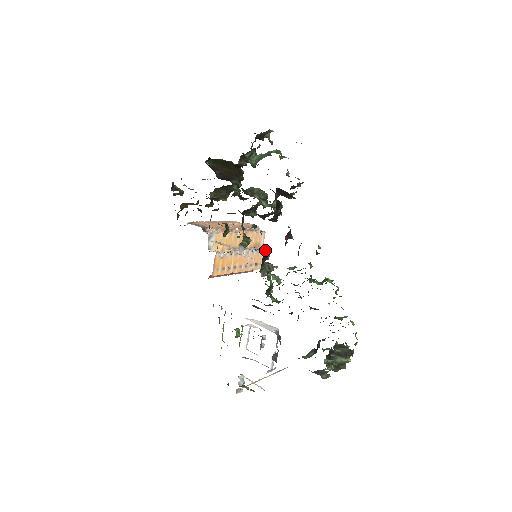
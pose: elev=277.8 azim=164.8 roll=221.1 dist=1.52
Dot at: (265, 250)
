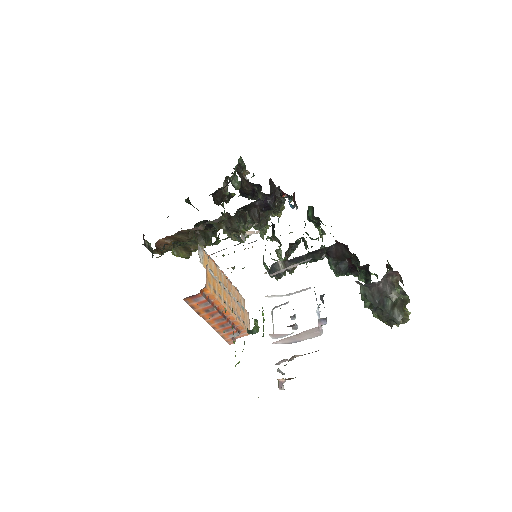
Dot at: occluded
